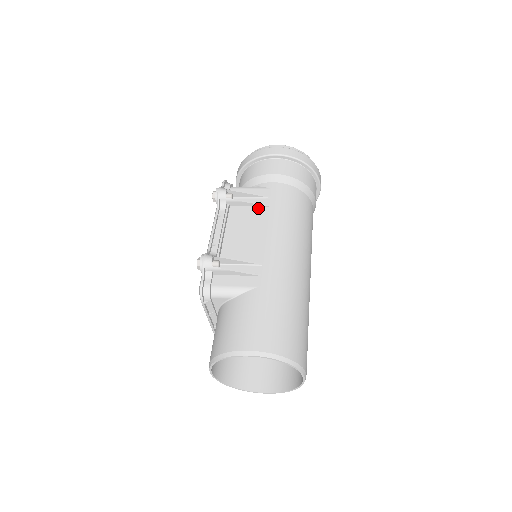
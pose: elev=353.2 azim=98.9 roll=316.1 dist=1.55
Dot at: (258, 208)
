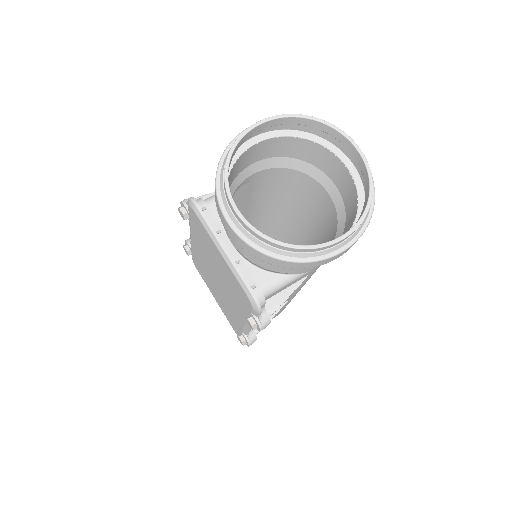
Dot at: occluded
